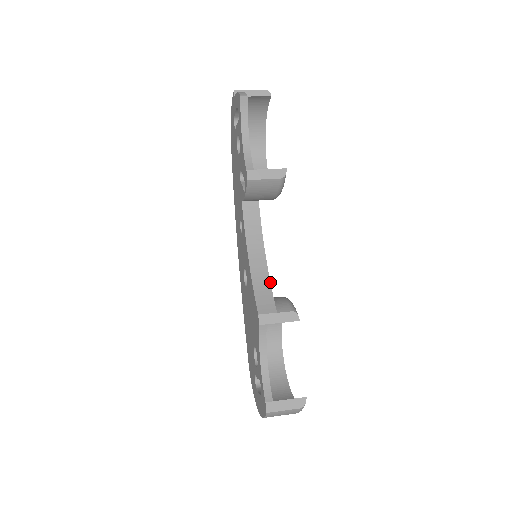
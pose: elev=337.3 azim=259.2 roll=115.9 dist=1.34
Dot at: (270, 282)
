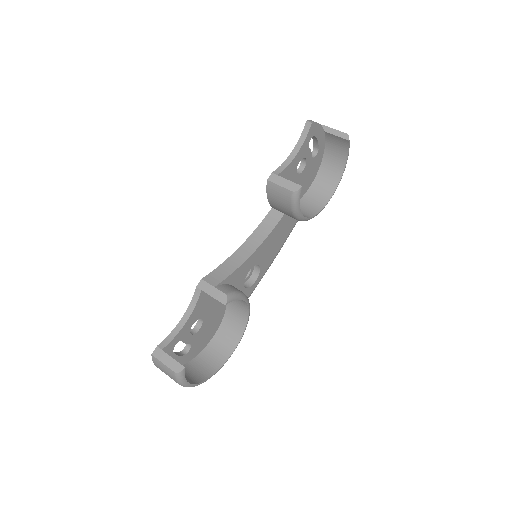
Dot at: (236, 269)
